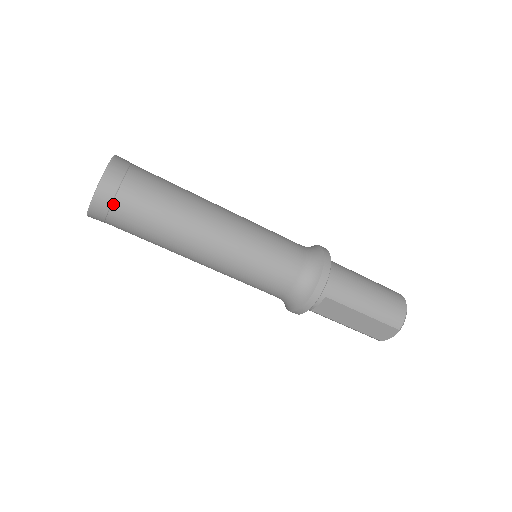
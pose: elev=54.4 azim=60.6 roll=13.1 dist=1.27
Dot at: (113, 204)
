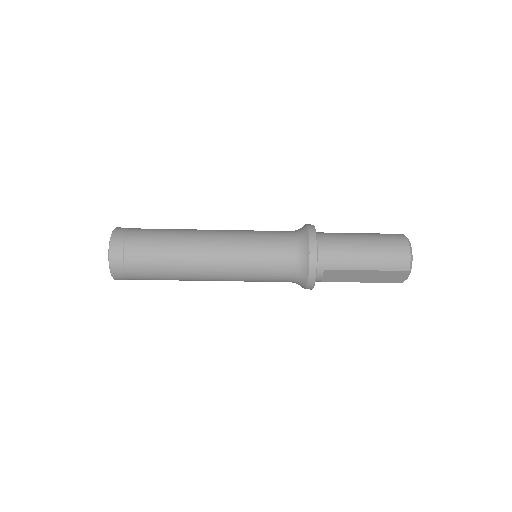
Dot at: (125, 269)
